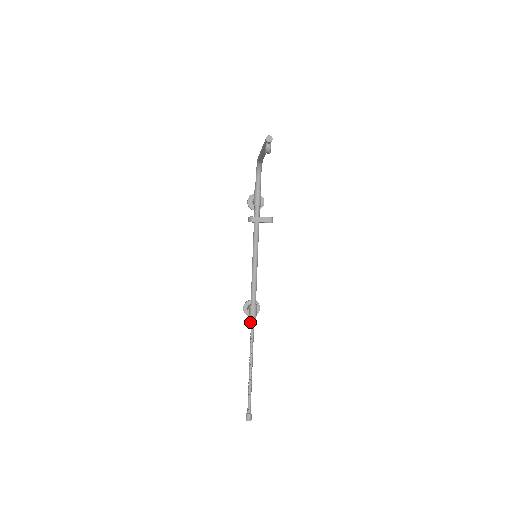
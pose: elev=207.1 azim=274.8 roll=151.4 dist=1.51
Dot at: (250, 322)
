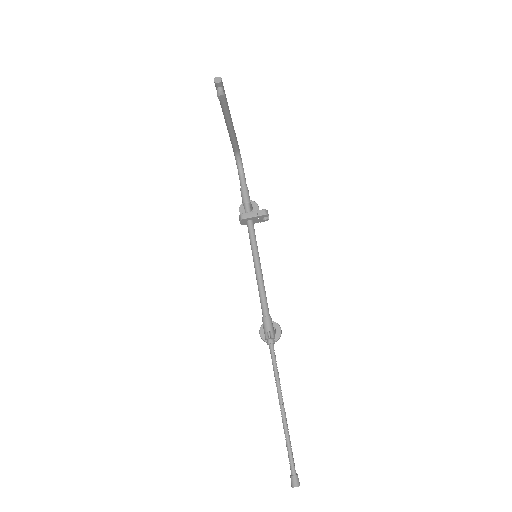
Dot at: (267, 340)
